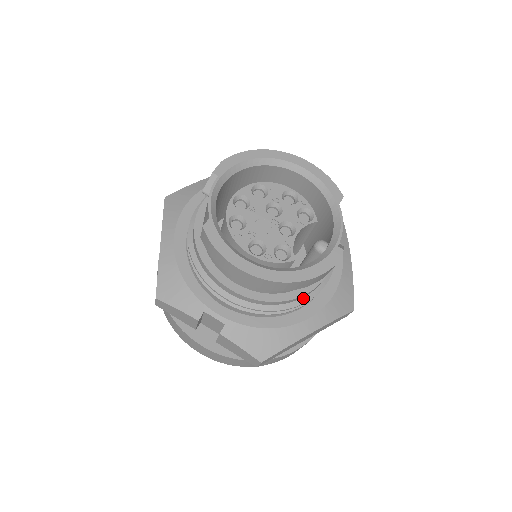
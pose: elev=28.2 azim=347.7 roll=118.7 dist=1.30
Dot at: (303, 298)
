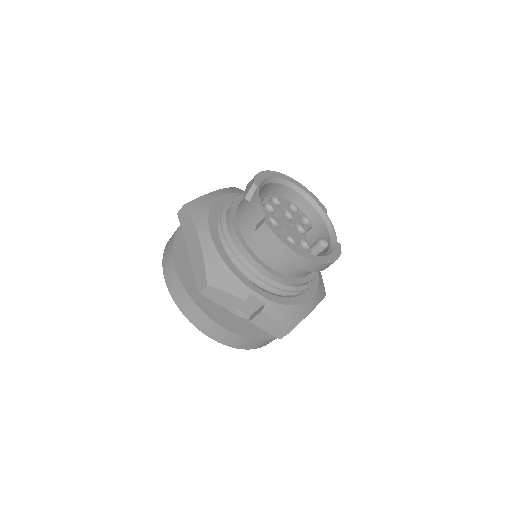
Dot at: (310, 282)
